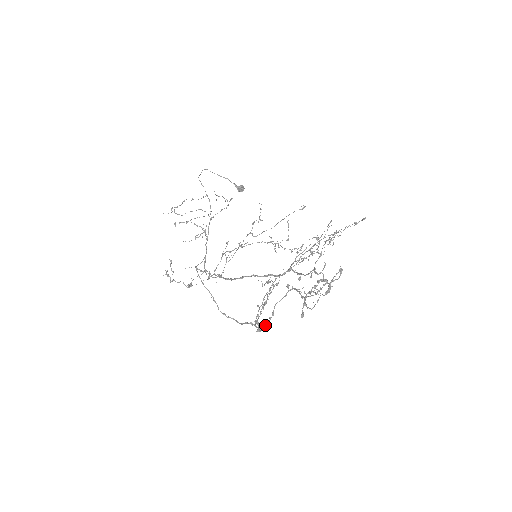
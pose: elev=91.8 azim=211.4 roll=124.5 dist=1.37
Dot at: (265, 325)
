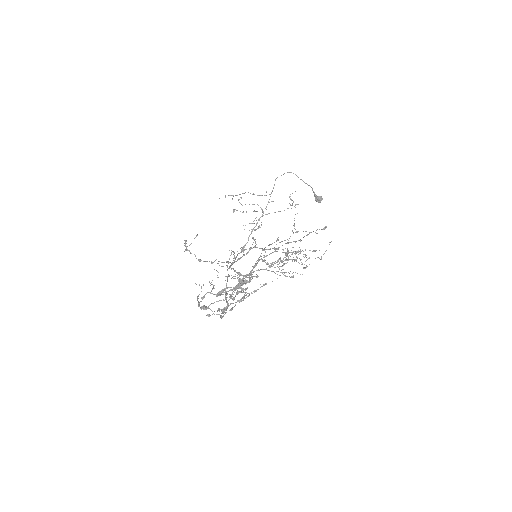
Dot at: (217, 314)
